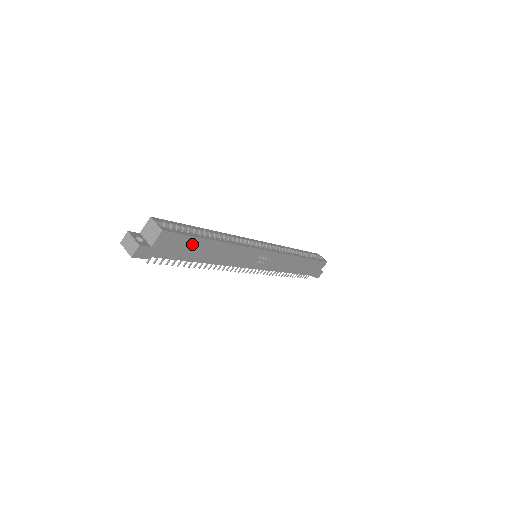
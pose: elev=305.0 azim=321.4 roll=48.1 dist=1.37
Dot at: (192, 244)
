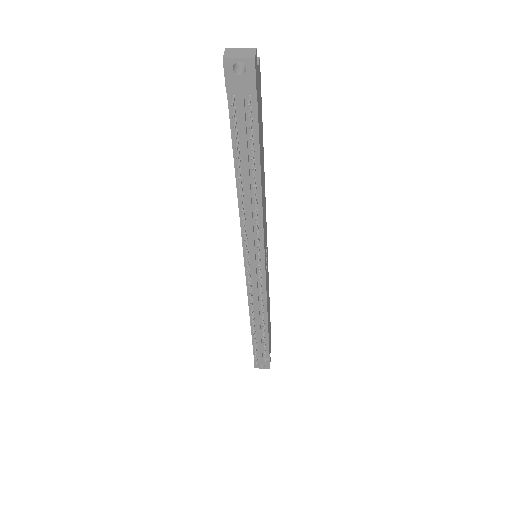
Dot at: (261, 126)
